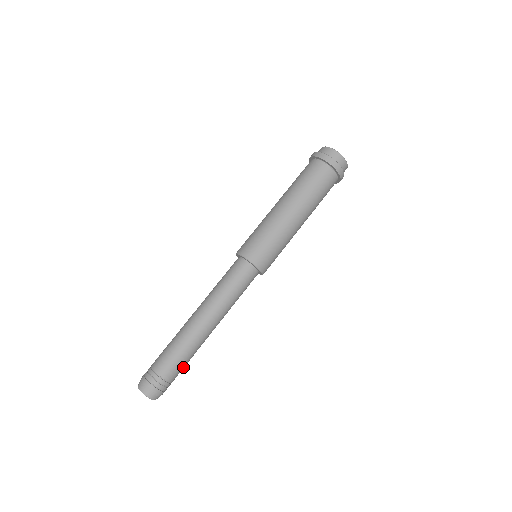
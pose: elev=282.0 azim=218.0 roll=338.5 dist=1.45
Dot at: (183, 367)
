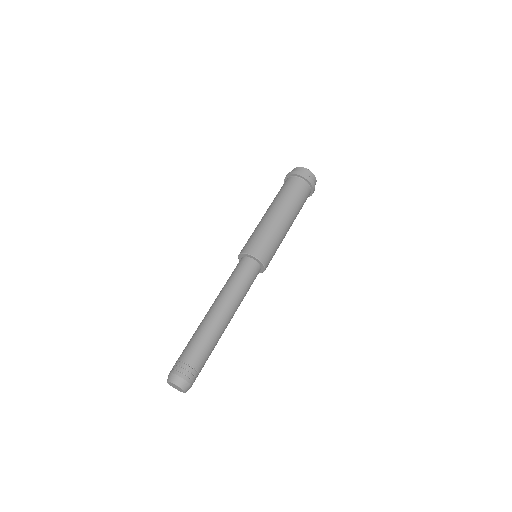
Dot at: occluded
